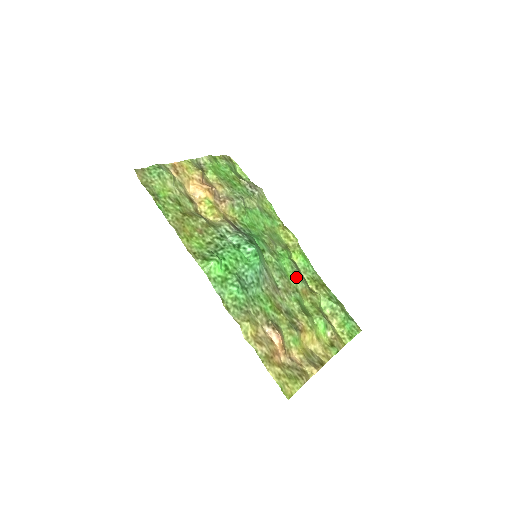
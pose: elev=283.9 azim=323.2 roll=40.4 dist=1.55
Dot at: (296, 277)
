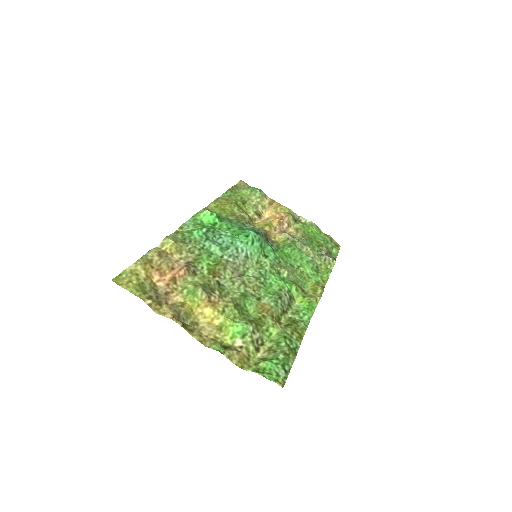
Dot at: (273, 295)
